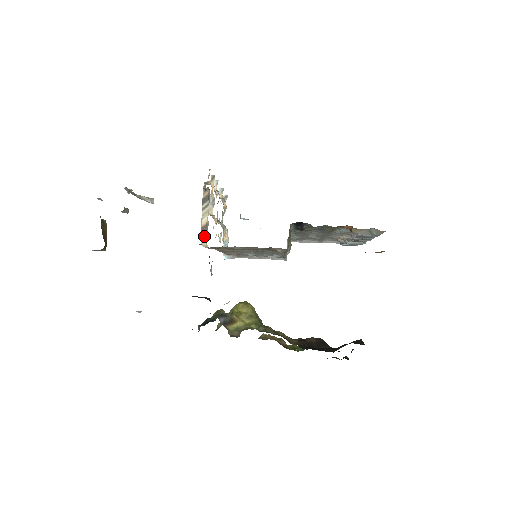
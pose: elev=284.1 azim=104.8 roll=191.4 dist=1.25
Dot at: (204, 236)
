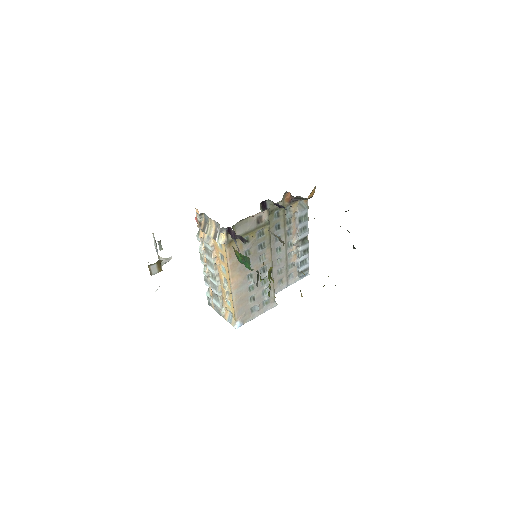
Dot at: (218, 237)
